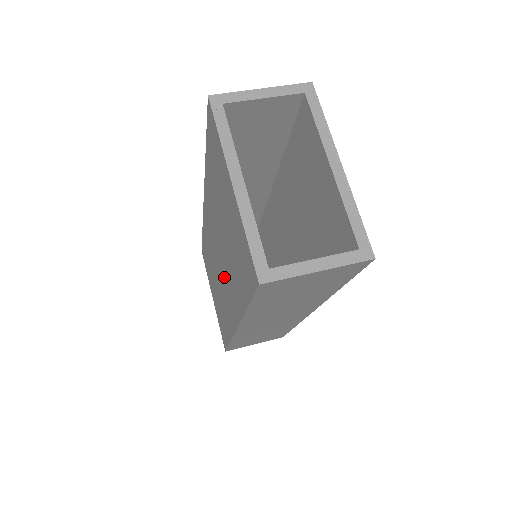
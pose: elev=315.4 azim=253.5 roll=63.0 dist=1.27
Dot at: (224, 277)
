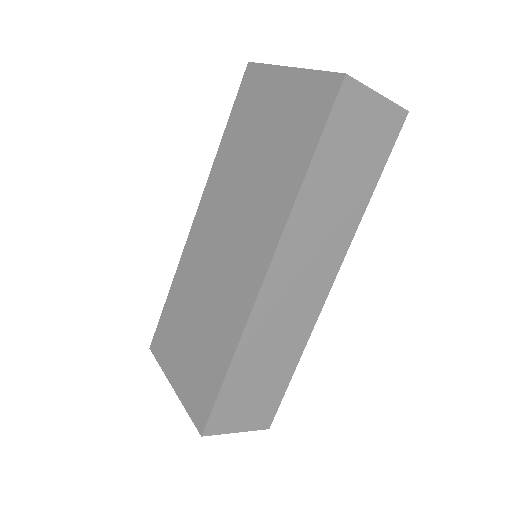
Dot at: (239, 240)
